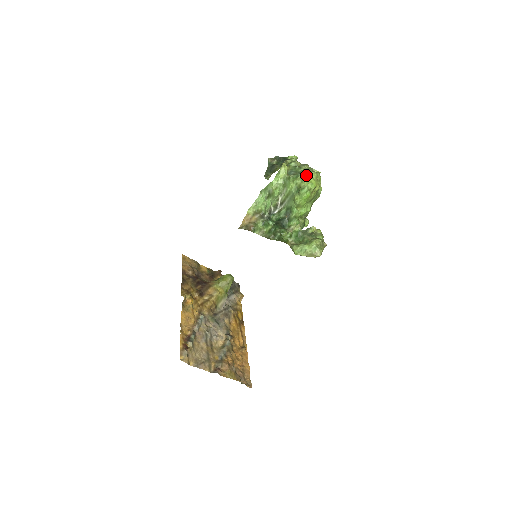
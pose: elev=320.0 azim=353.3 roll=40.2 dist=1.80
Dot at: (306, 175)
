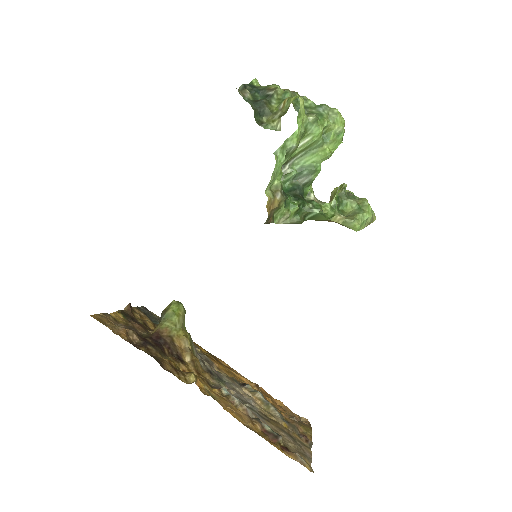
Dot at: (335, 111)
